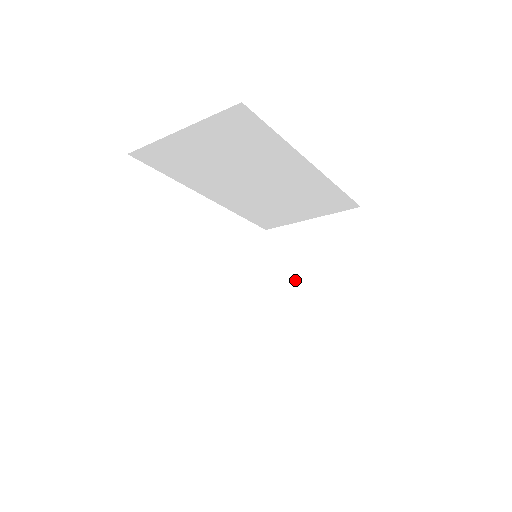
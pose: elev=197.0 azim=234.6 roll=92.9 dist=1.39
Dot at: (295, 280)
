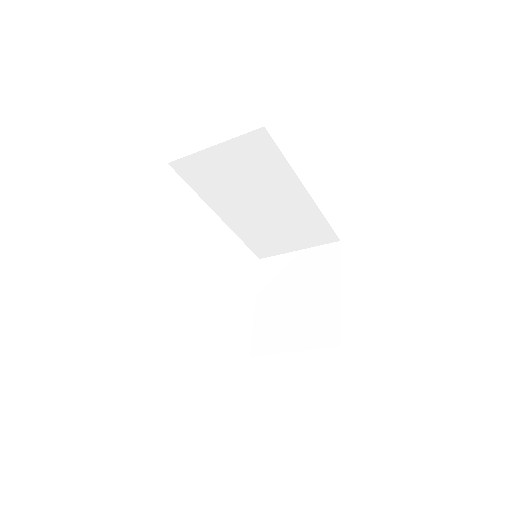
Dot at: (281, 297)
